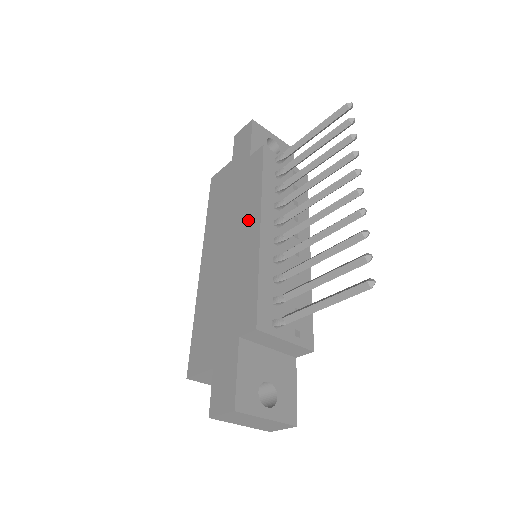
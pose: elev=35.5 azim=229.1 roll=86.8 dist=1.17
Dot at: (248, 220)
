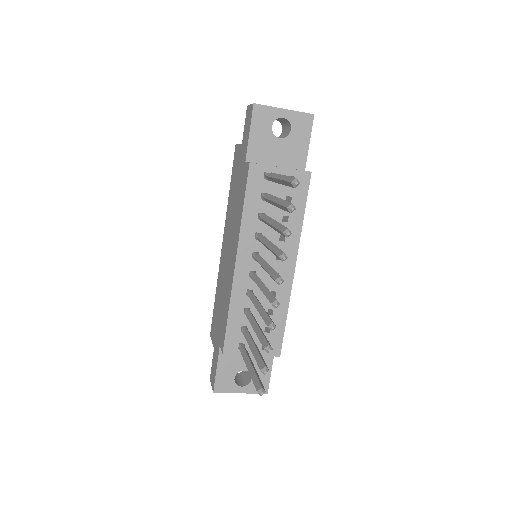
Dot at: (234, 245)
